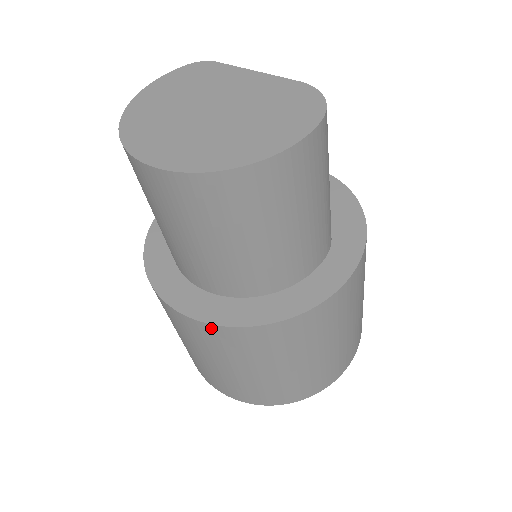
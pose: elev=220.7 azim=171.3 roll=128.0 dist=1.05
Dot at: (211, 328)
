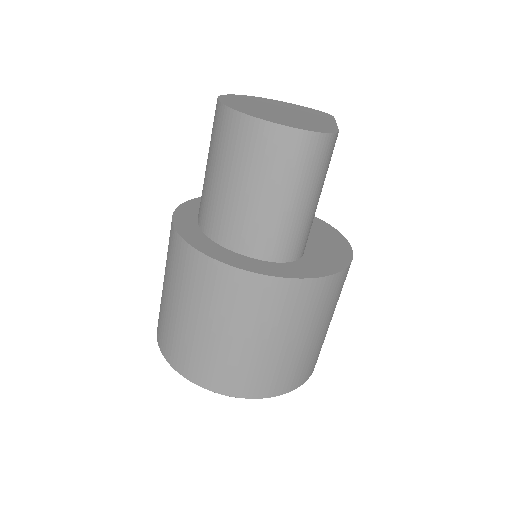
Dot at: (172, 226)
